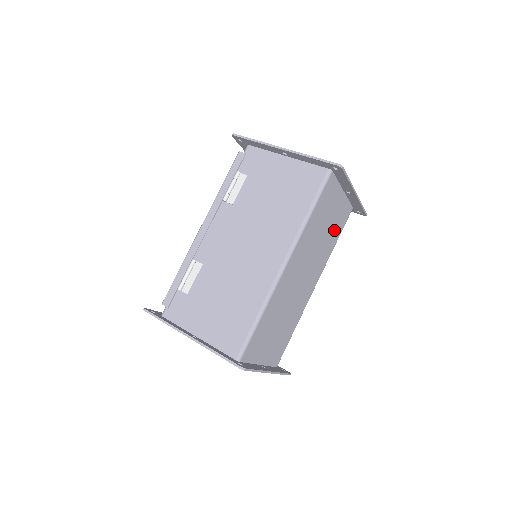
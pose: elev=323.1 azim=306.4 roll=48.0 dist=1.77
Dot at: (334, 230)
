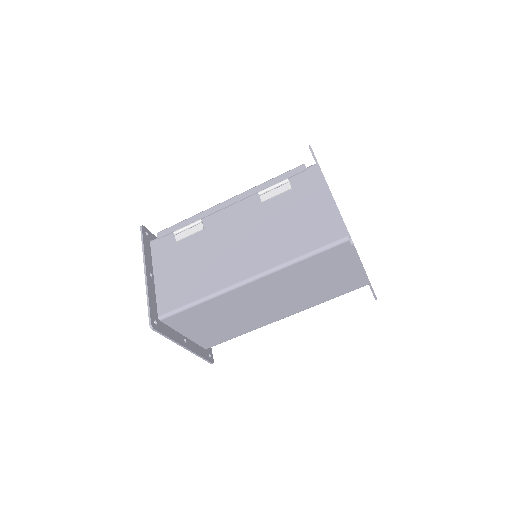
Dot at: (331, 288)
